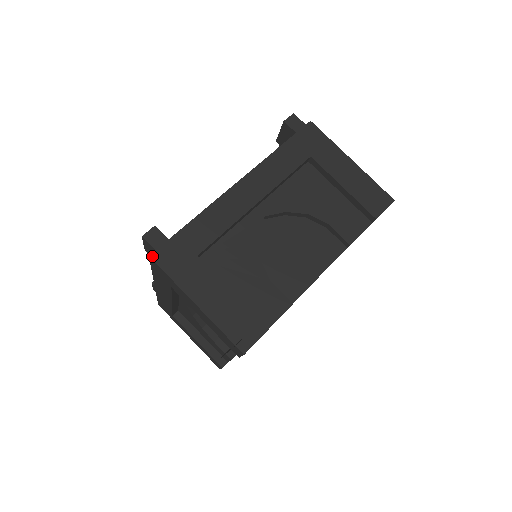
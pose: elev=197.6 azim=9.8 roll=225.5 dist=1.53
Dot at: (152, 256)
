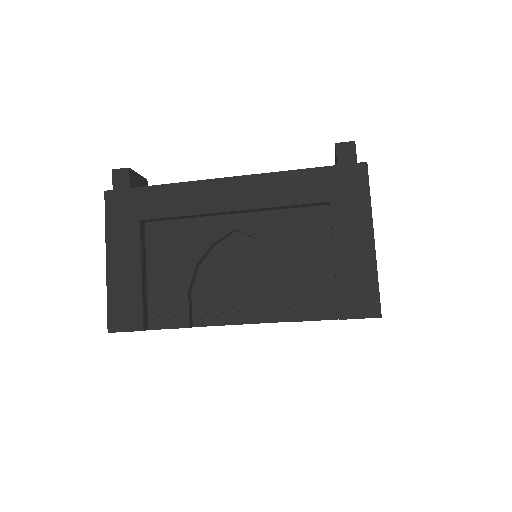
Dot at: (106, 193)
